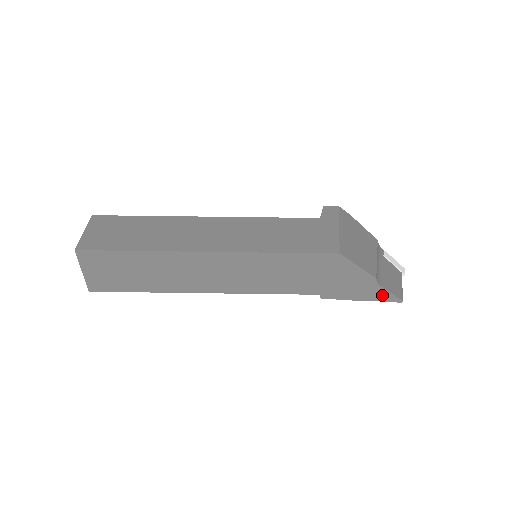
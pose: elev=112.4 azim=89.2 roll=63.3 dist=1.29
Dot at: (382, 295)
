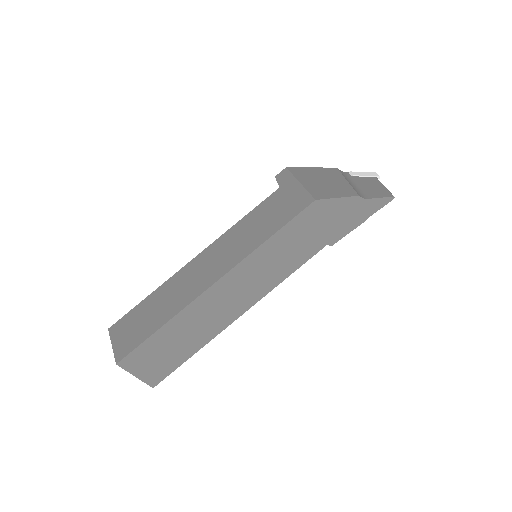
Dot at: (375, 205)
